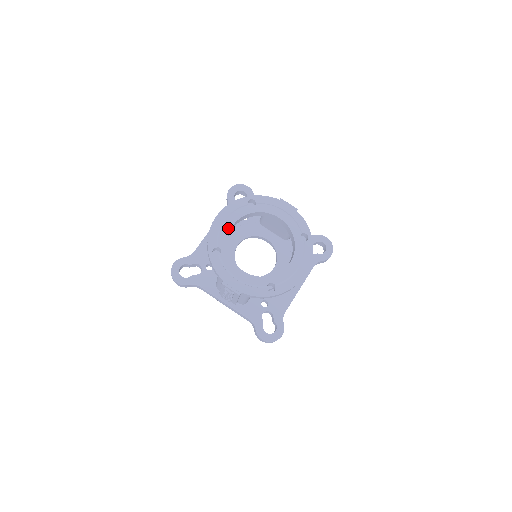
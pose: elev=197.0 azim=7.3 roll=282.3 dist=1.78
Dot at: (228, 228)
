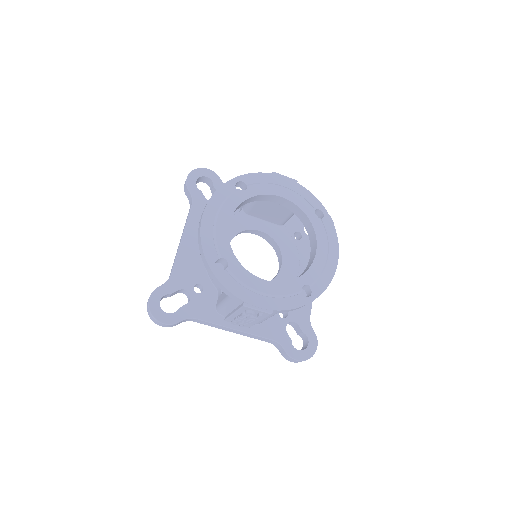
Dot at: (225, 228)
